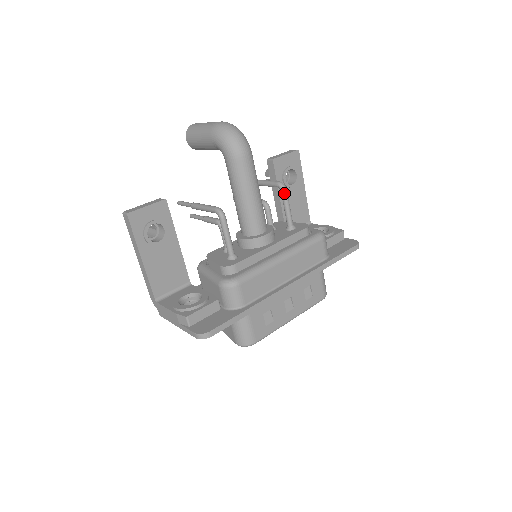
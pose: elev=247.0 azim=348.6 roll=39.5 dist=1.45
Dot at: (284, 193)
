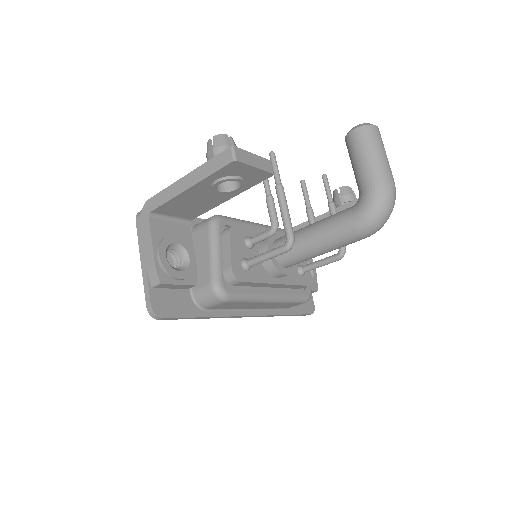
Dot at: (336, 259)
